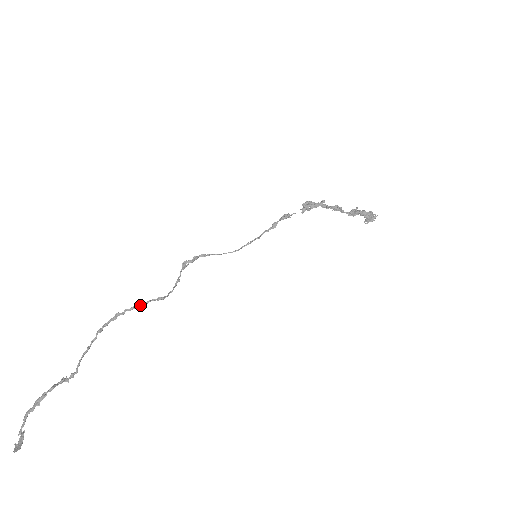
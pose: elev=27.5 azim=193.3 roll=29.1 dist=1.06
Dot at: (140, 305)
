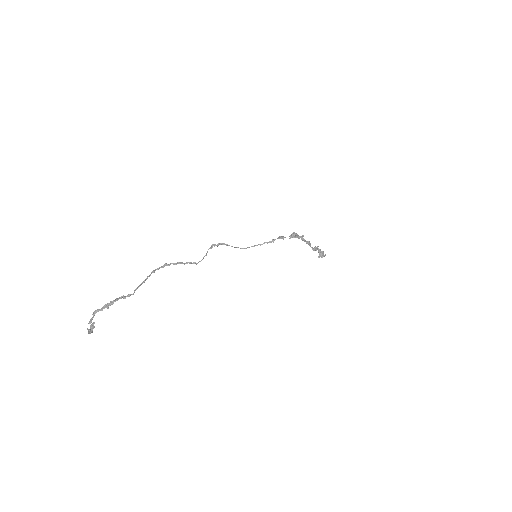
Dot at: (182, 263)
